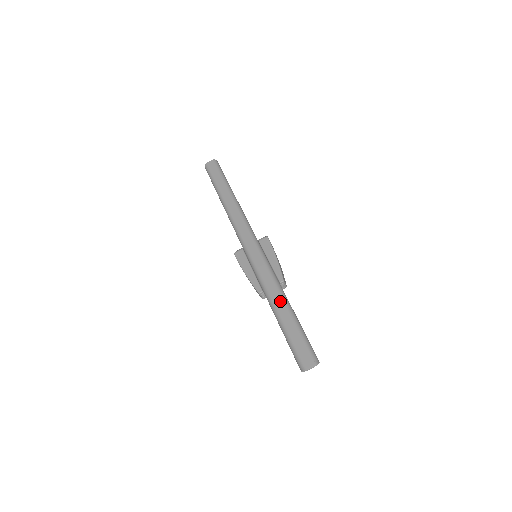
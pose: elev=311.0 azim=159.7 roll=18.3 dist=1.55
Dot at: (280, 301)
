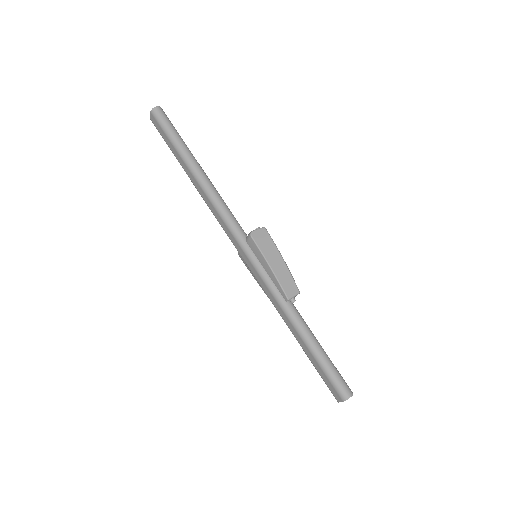
Dot at: (293, 330)
